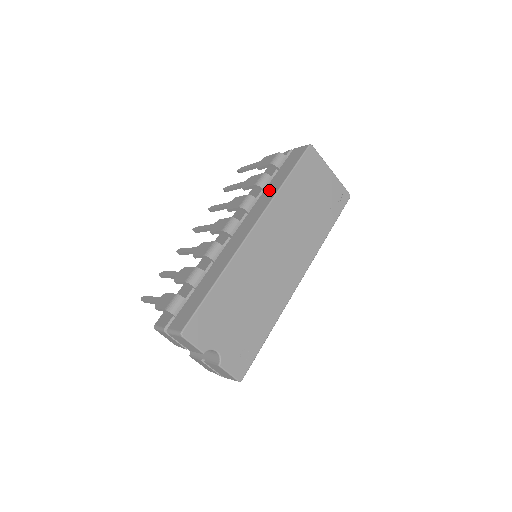
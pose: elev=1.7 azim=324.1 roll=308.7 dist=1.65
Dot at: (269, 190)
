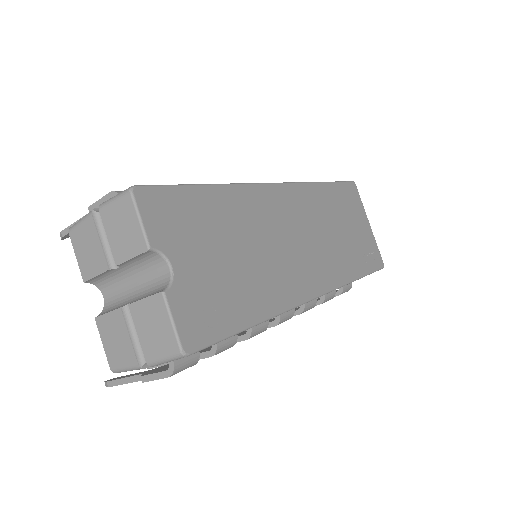
Dot at: occluded
